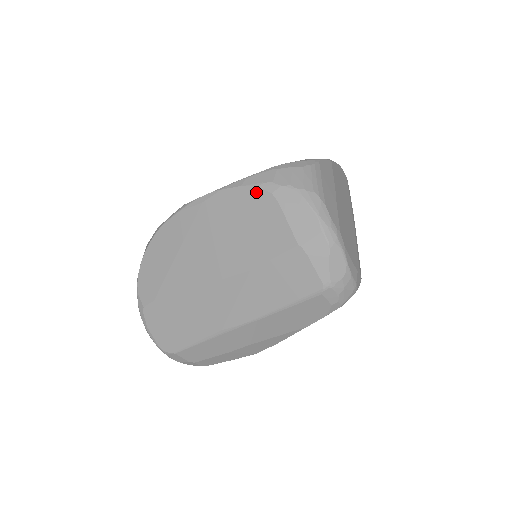
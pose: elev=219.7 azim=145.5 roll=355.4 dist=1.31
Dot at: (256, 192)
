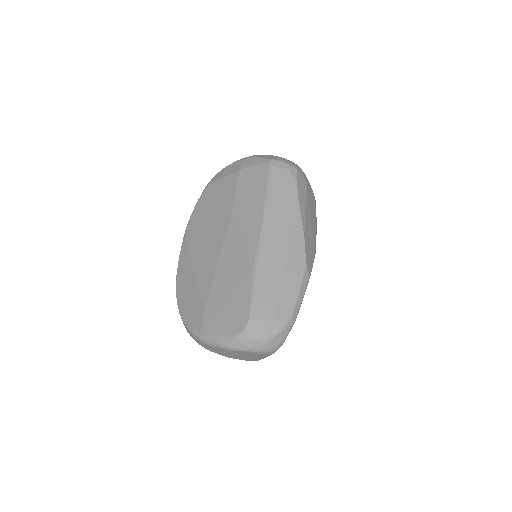
Dot at: (204, 194)
